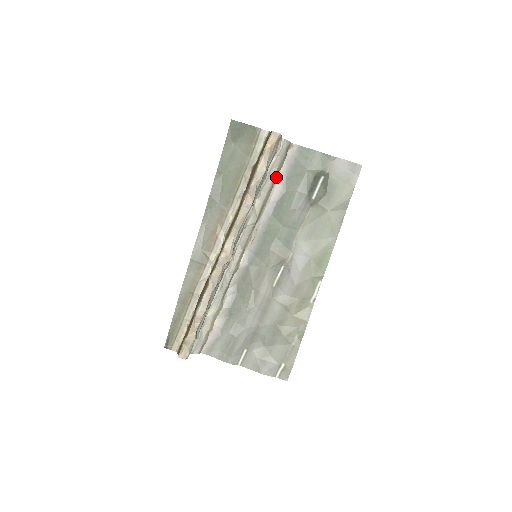
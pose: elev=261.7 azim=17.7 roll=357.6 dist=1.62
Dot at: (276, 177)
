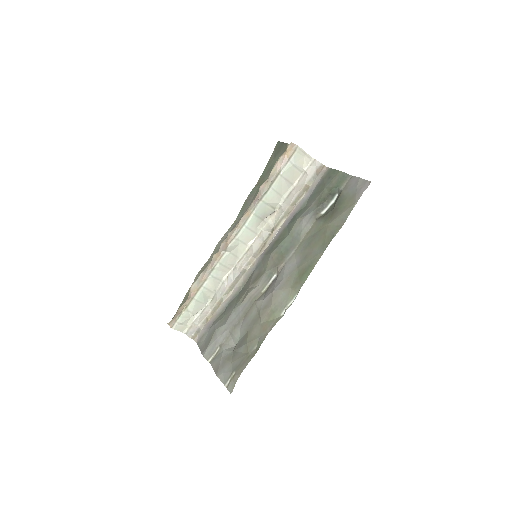
Dot at: (302, 194)
